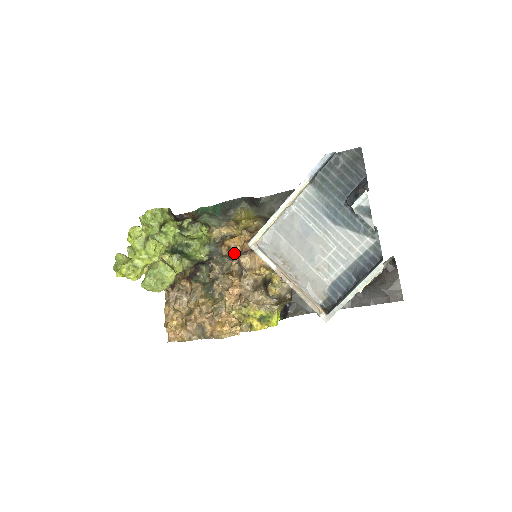
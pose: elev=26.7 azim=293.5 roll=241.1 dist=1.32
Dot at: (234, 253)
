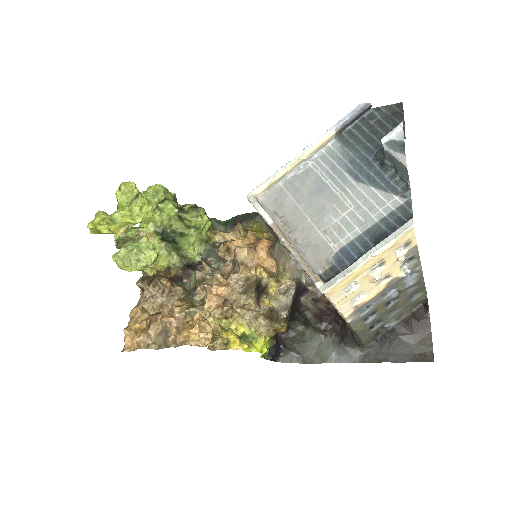
Dot at: (232, 257)
